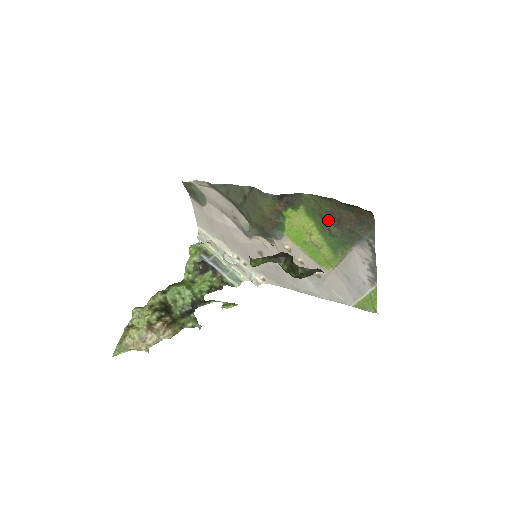
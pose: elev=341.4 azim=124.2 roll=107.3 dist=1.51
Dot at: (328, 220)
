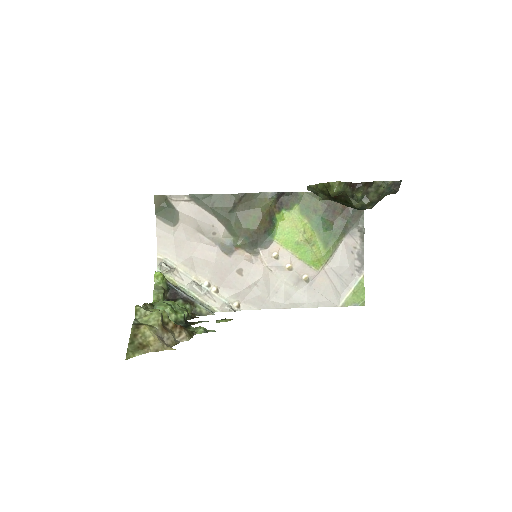
Dot at: (323, 213)
